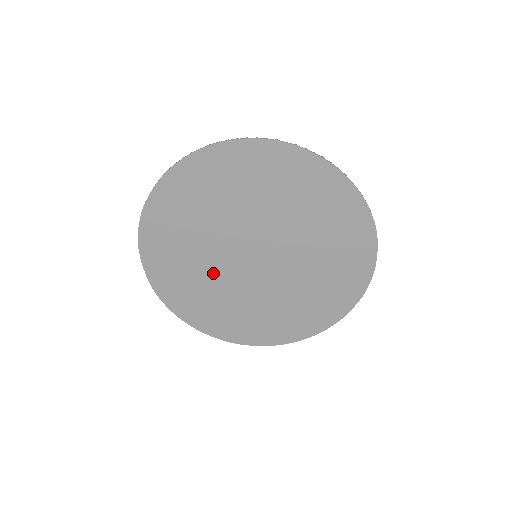
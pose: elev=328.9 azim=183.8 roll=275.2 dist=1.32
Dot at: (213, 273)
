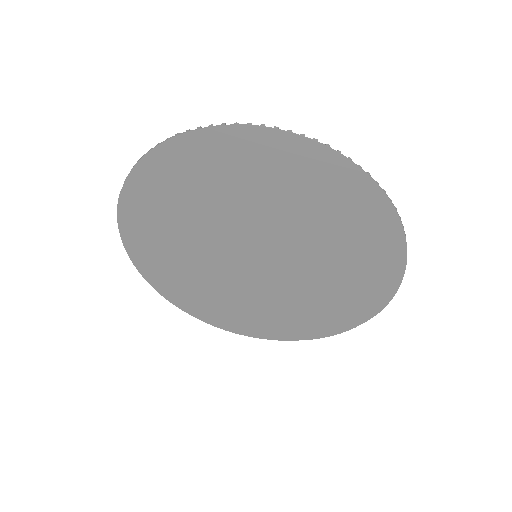
Dot at: (198, 239)
